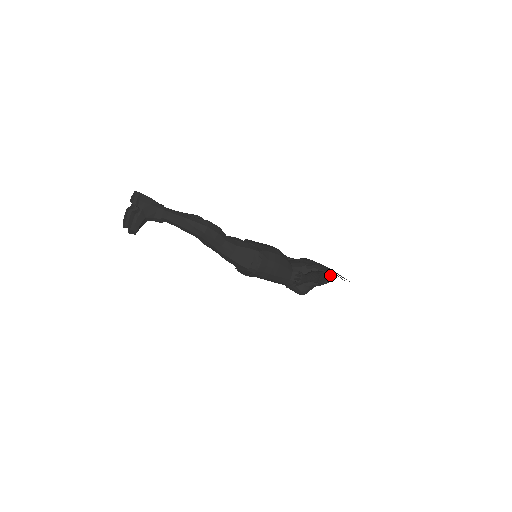
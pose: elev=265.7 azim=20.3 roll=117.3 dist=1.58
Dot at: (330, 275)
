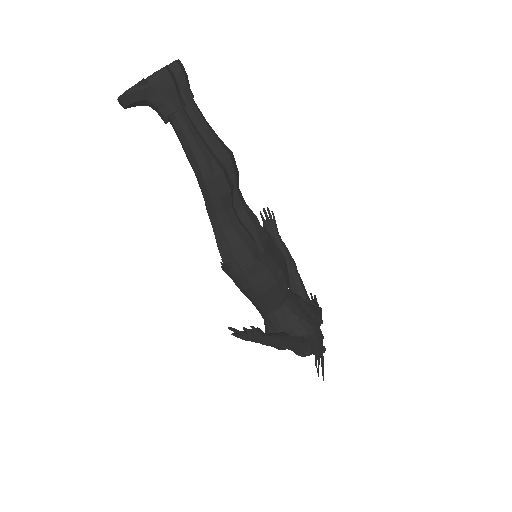
Dot at: occluded
